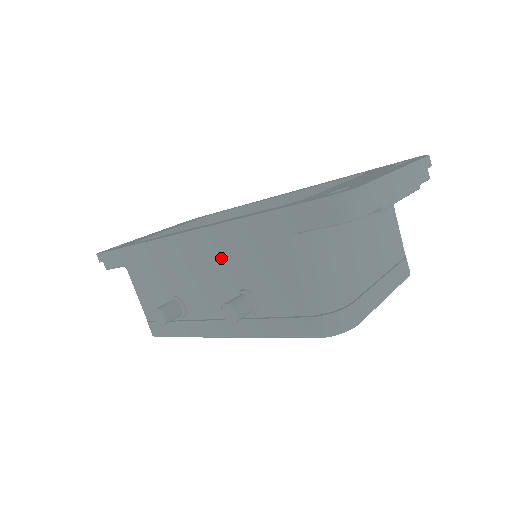
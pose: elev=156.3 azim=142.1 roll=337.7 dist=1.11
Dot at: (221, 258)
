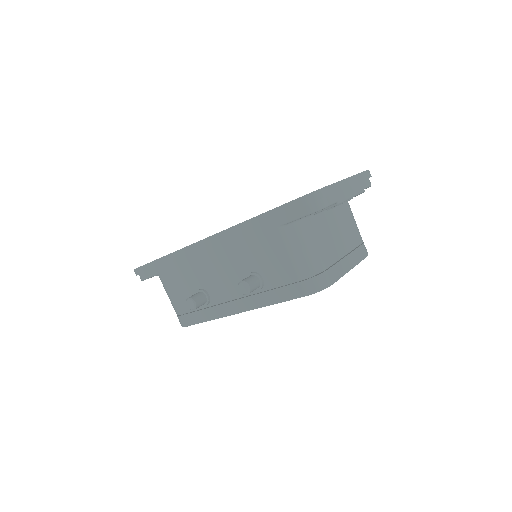
Dot at: (234, 252)
